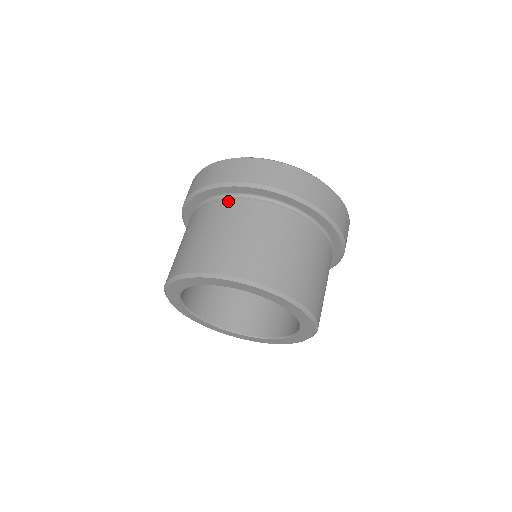
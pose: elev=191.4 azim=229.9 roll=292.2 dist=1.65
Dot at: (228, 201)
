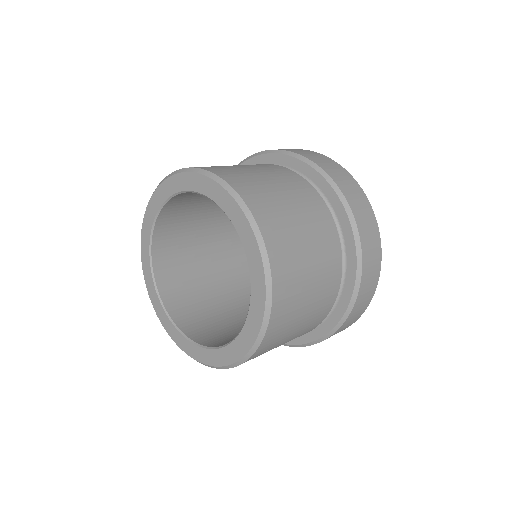
Dot at: occluded
